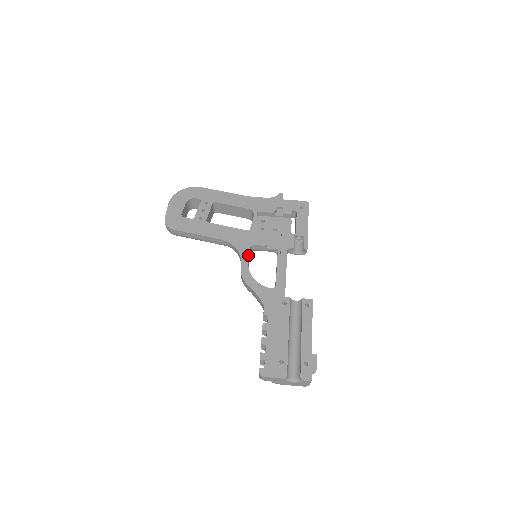
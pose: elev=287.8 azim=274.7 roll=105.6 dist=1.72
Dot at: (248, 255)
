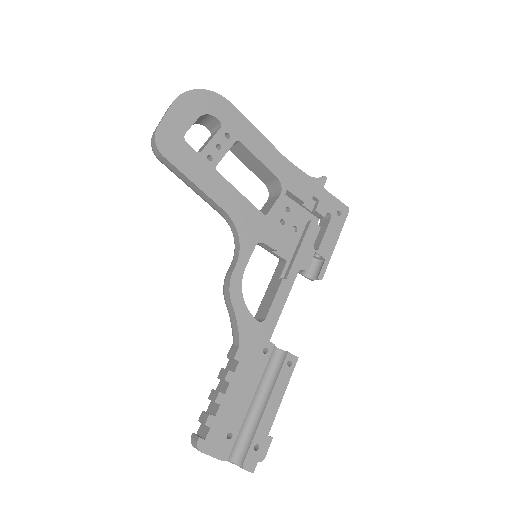
Dot at: (250, 255)
